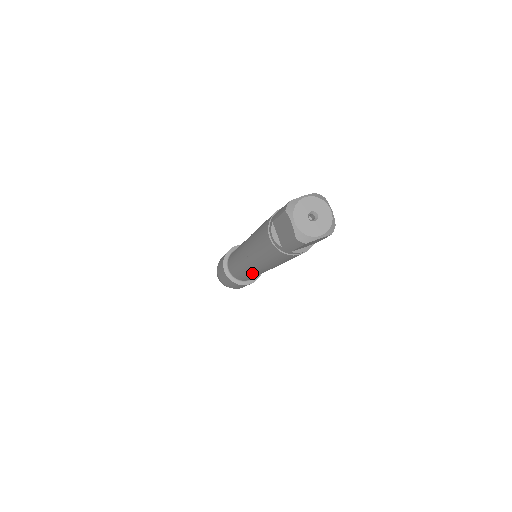
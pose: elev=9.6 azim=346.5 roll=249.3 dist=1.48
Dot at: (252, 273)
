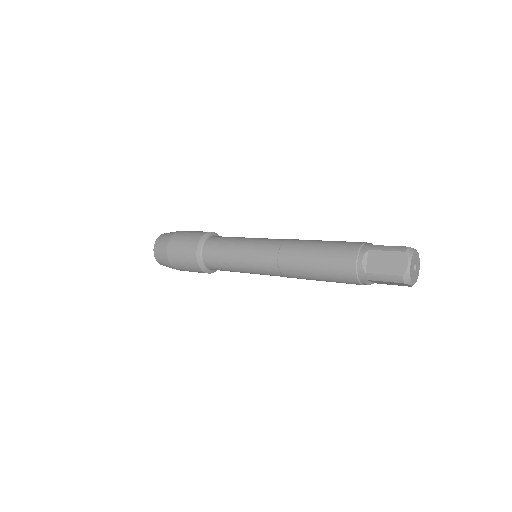
Dot at: (250, 269)
